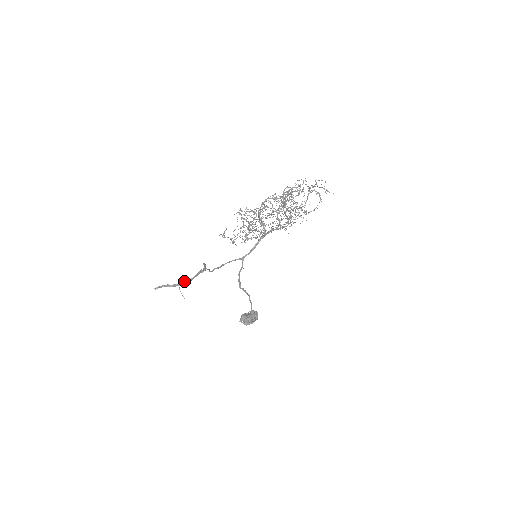
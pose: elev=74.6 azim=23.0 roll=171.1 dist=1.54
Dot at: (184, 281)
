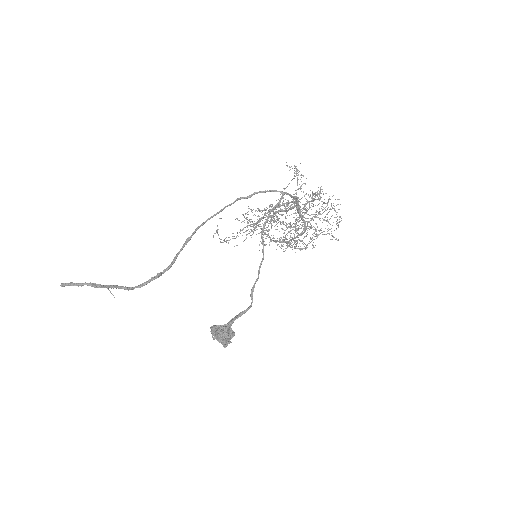
Dot at: (118, 286)
